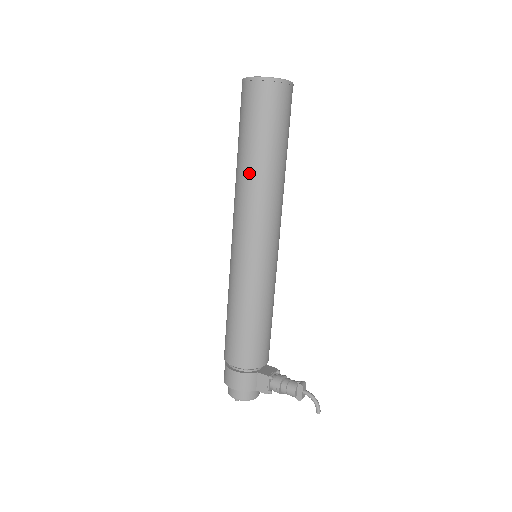
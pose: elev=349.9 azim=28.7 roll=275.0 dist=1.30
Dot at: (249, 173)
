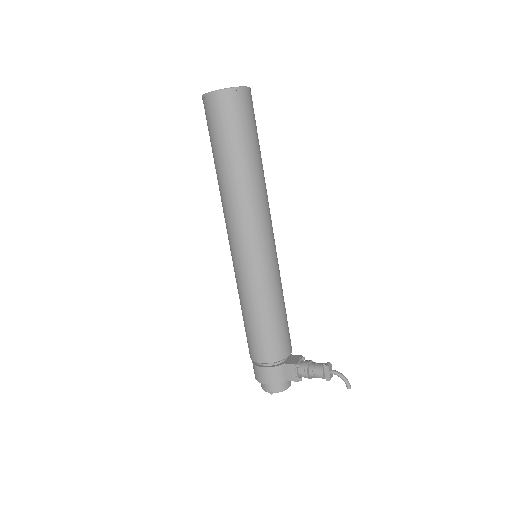
Dot at: (229, 181)
